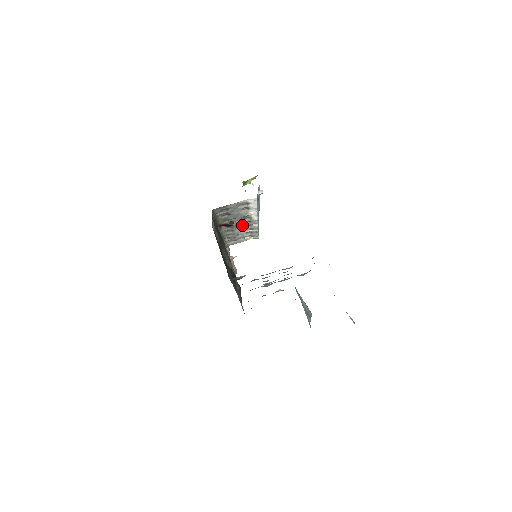
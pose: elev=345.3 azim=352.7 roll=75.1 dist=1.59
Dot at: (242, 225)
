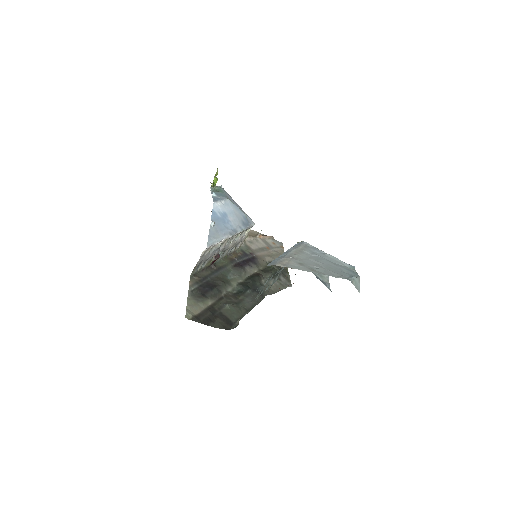
Dot at: (228, 243)
